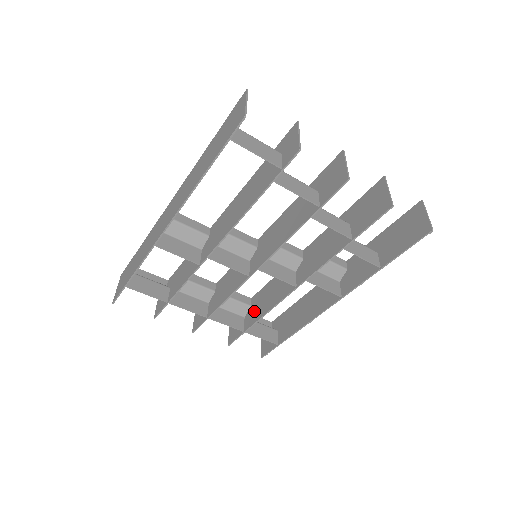
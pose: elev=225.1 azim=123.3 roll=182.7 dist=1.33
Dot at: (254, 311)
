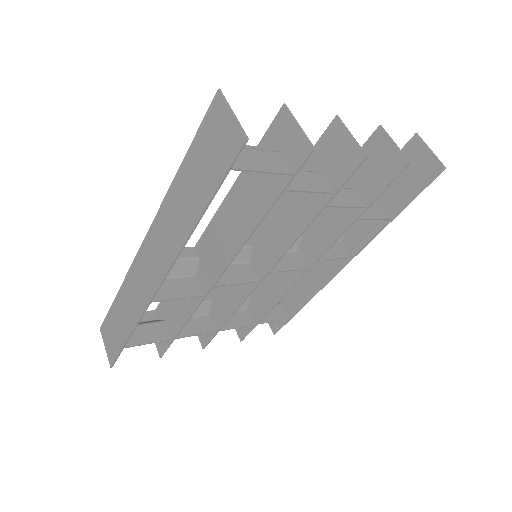
Dot at: (259, 301)
